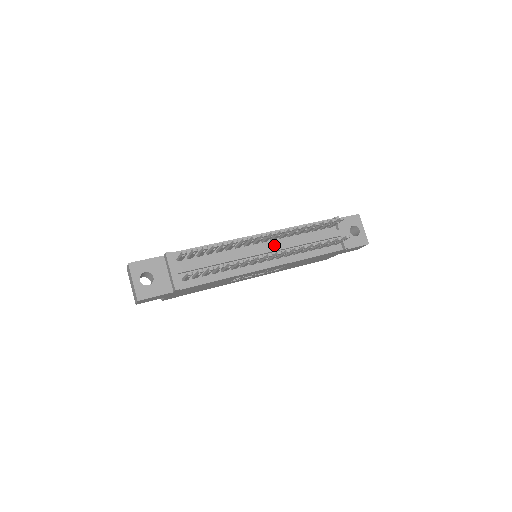
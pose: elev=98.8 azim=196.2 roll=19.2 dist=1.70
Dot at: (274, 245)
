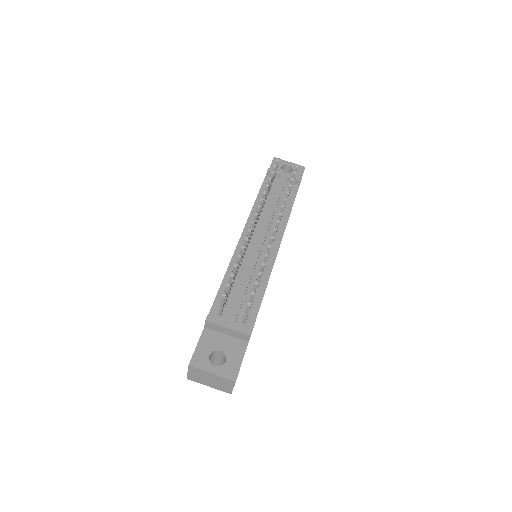
Dot at: (262, 228)
